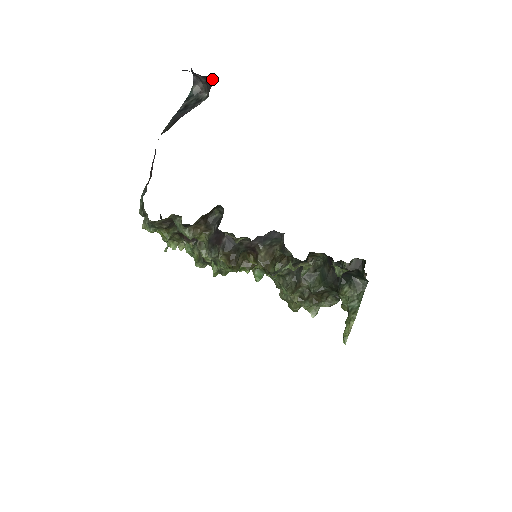
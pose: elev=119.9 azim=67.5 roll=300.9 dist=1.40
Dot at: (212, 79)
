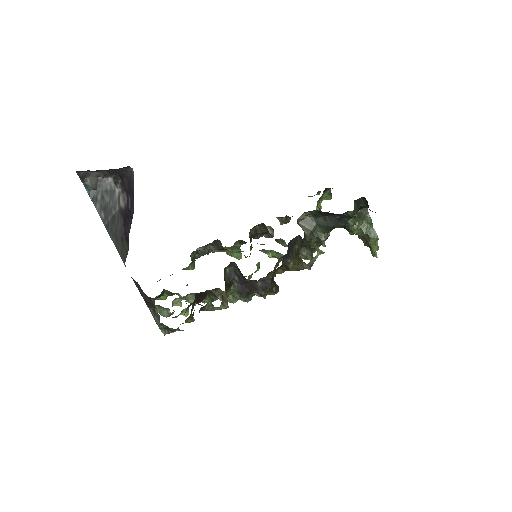
Dot at: (123, 168)
